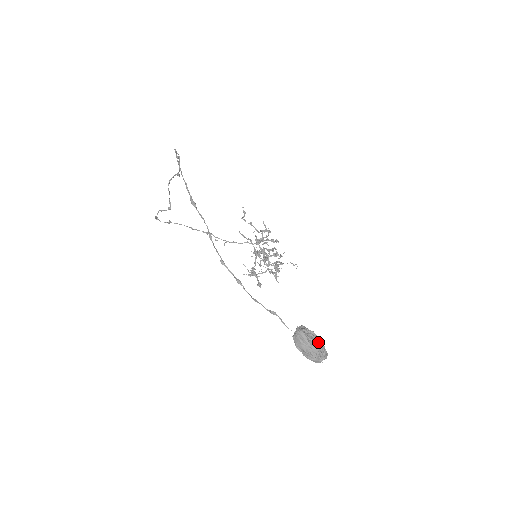
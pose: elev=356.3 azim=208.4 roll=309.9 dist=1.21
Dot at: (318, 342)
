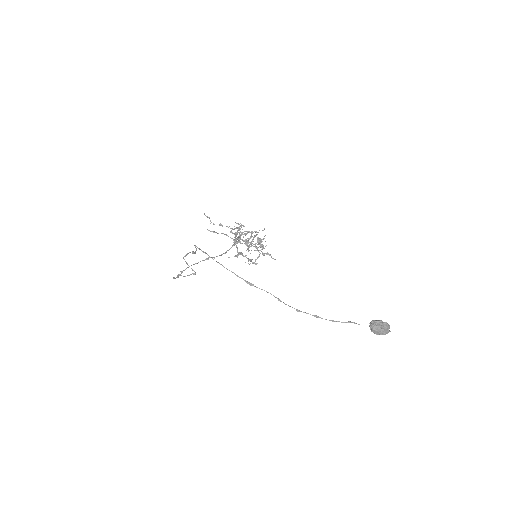
Dot at: (385, 325)
